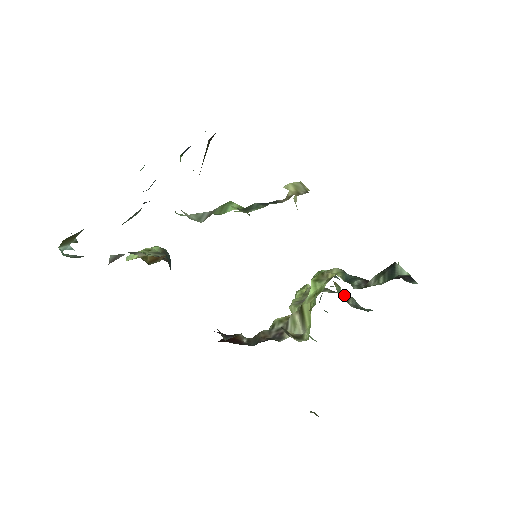
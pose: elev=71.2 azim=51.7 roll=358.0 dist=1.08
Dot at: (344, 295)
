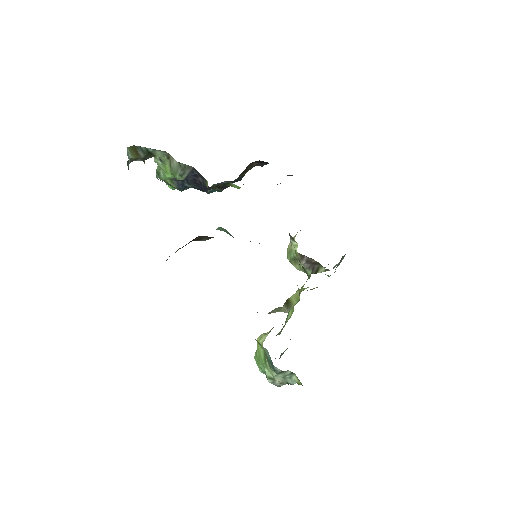
Dot at: occluded
